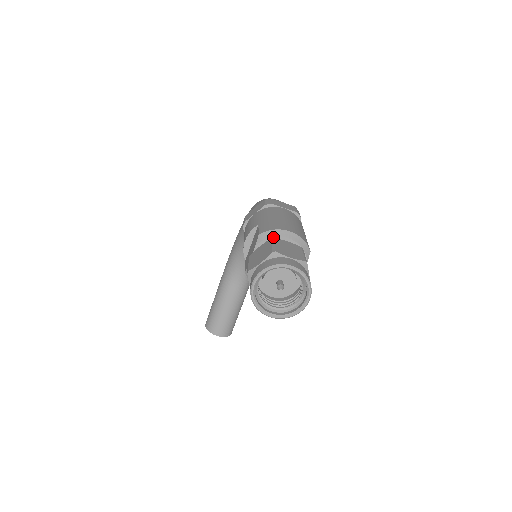
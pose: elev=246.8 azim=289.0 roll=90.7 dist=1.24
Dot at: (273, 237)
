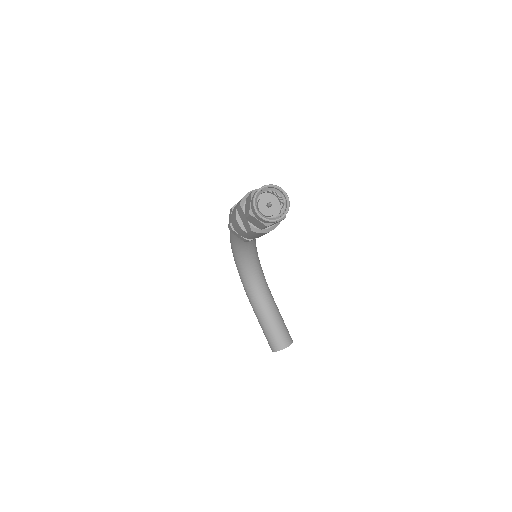
Dot at: occluded
